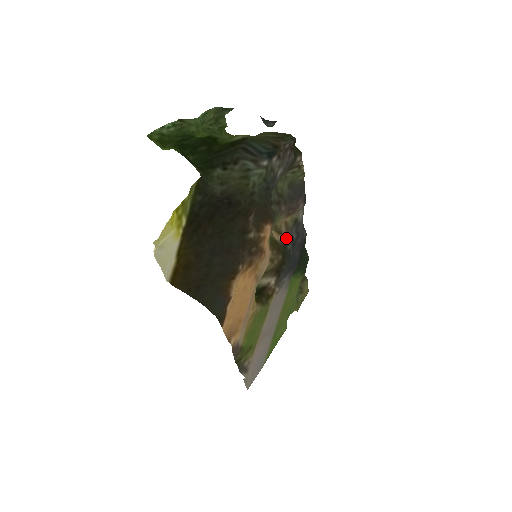
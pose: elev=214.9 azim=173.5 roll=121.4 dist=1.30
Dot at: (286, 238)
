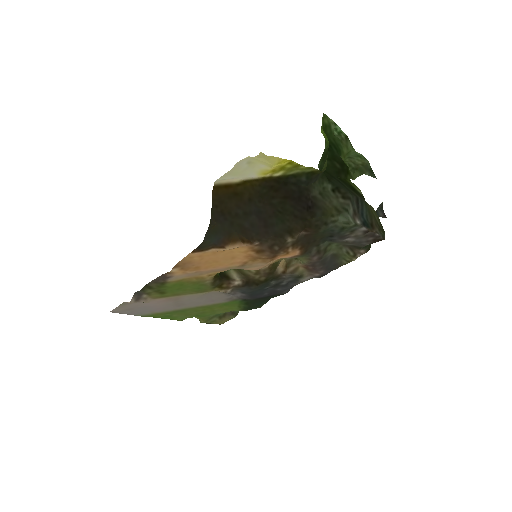
Dot at: (282, 275)
